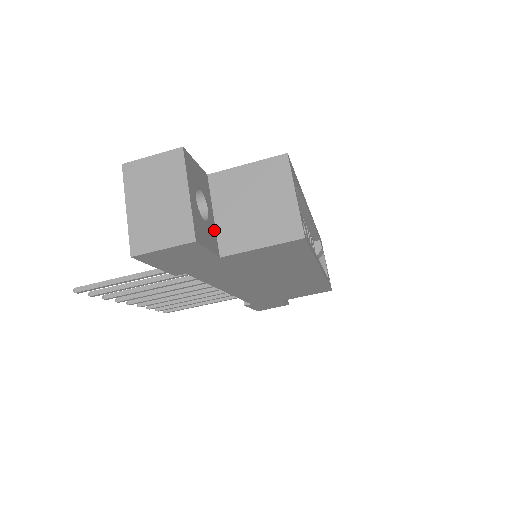
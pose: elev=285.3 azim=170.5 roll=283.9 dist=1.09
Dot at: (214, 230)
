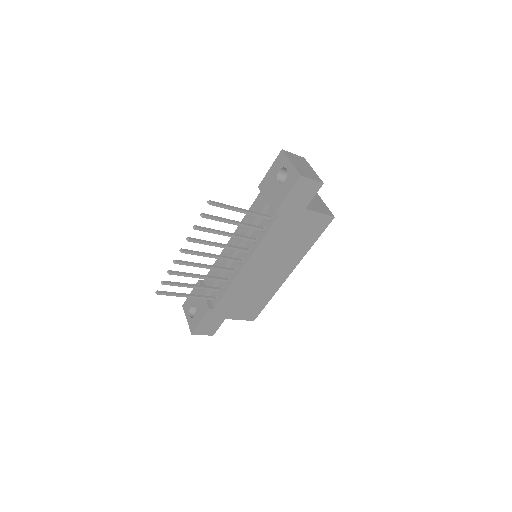
Dot at: occluded
